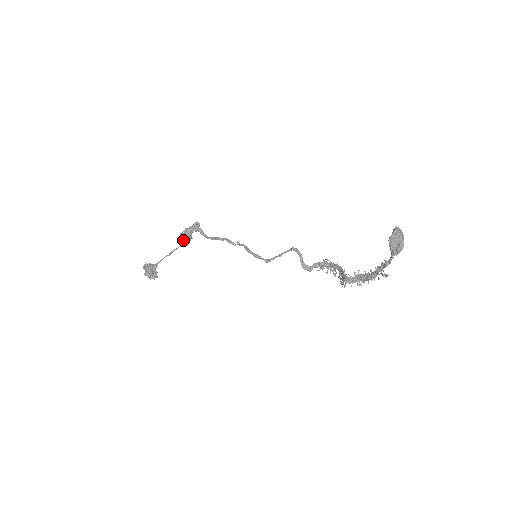
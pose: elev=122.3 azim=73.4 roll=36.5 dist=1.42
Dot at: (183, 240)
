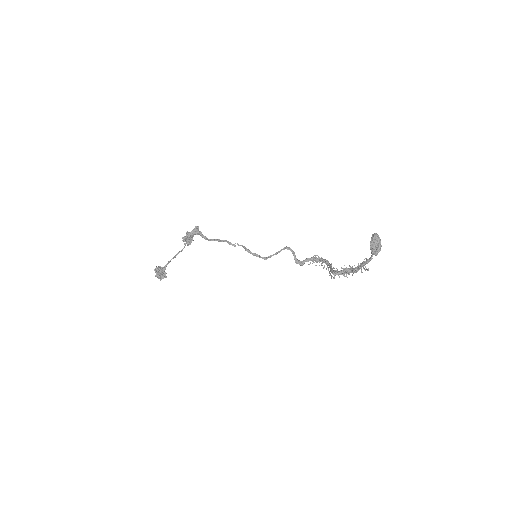
Dot at: (186, 243)
